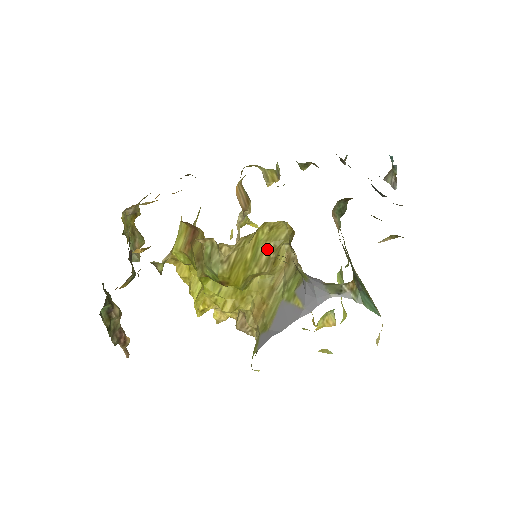
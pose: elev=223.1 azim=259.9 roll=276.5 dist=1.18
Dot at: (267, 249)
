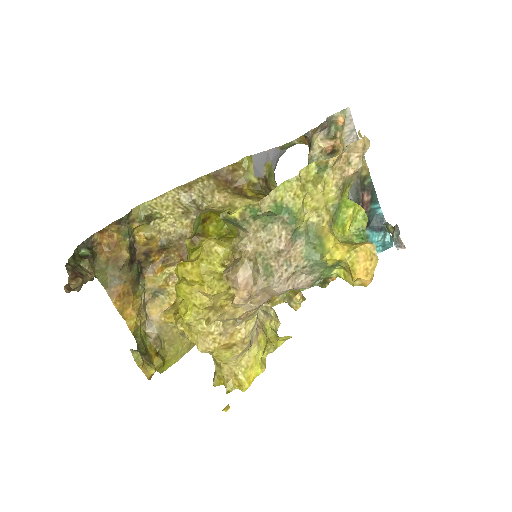
Dot at: occluded
